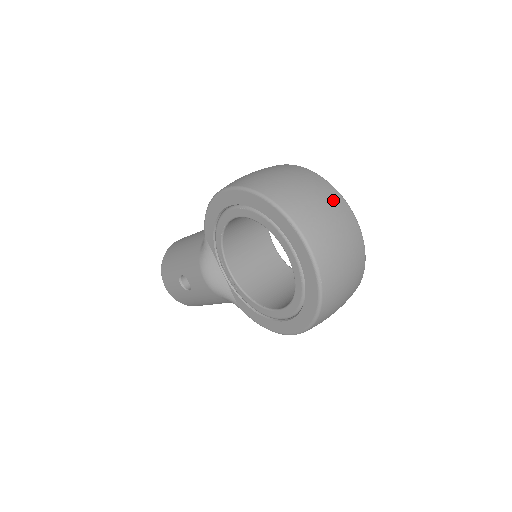
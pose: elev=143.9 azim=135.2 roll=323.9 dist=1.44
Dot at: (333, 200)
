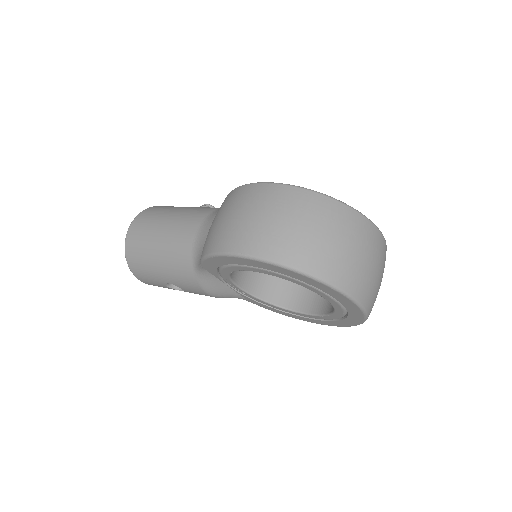
Dot at: (364, 233)
